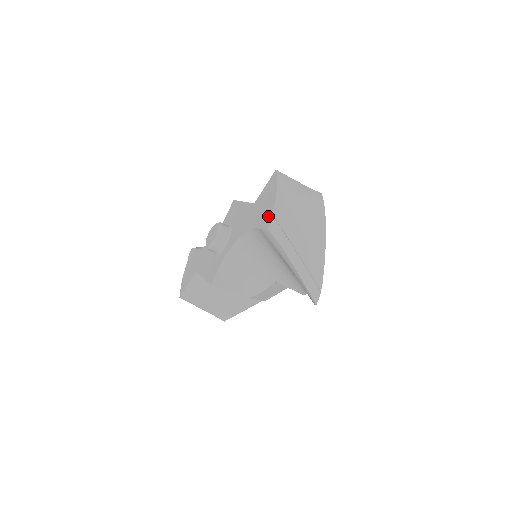
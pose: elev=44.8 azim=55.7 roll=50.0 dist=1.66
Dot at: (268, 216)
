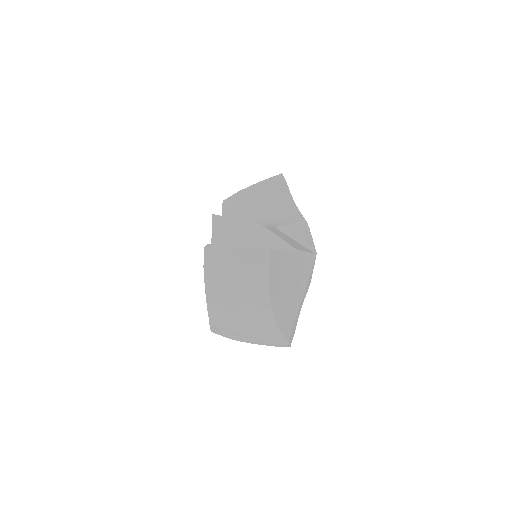
Dot at: occluded
